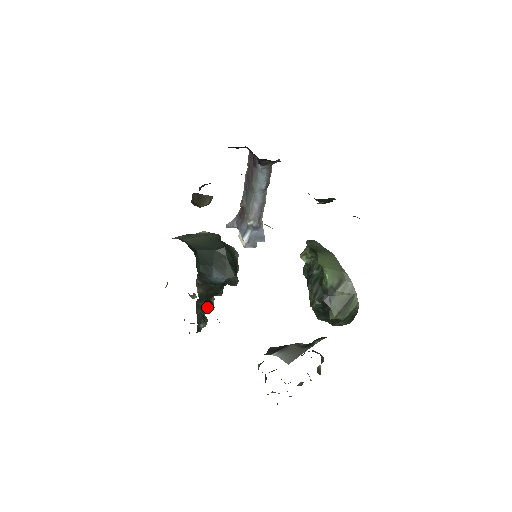
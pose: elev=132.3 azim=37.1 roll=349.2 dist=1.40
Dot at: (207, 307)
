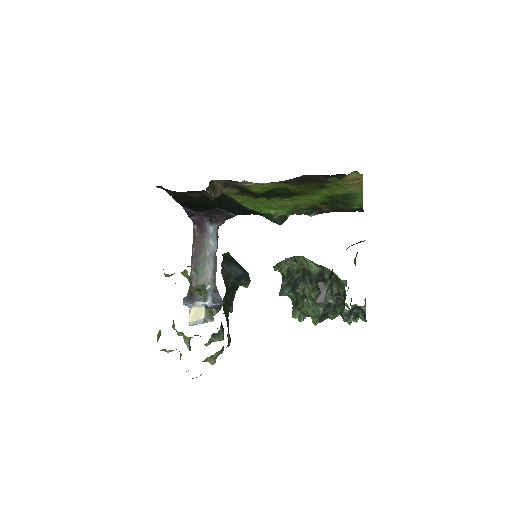
Dot at: (222, 327)
